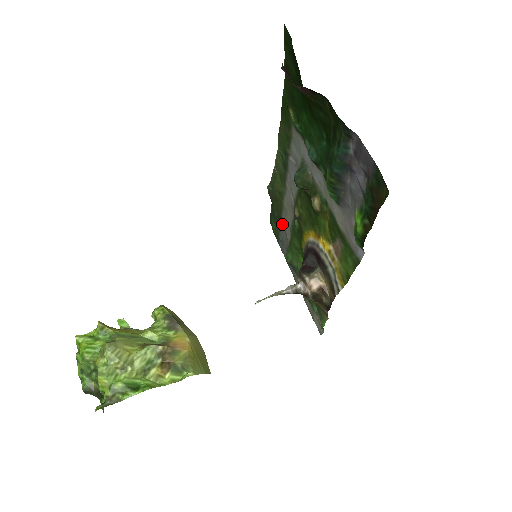
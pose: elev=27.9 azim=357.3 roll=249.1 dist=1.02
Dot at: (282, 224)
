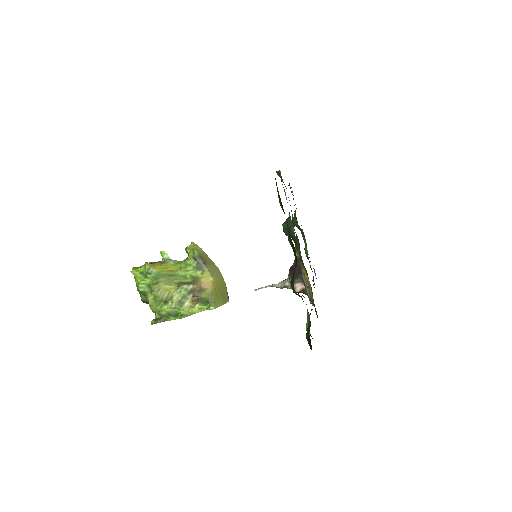
Dot at: occluded
